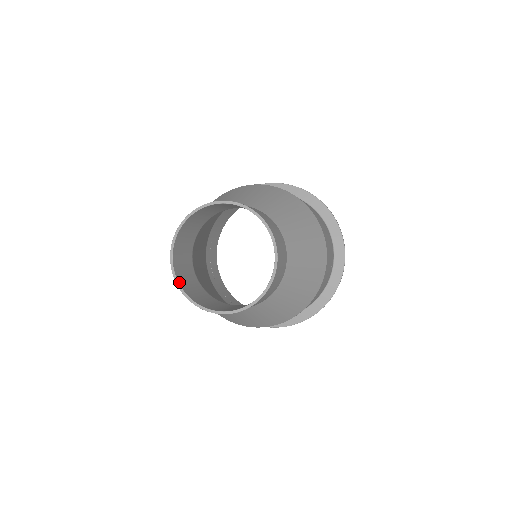
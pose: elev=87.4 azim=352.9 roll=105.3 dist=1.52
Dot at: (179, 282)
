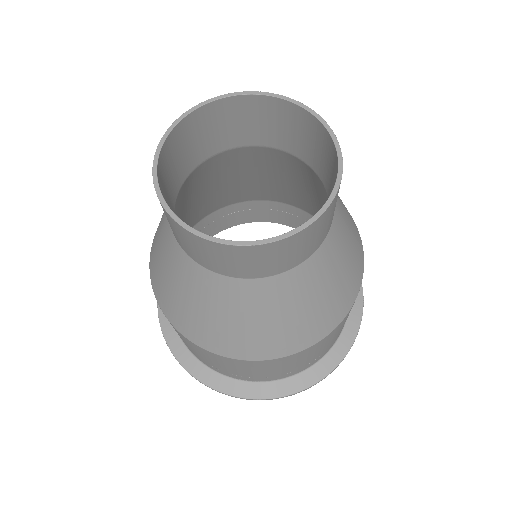
Dot at: (227, 242)
